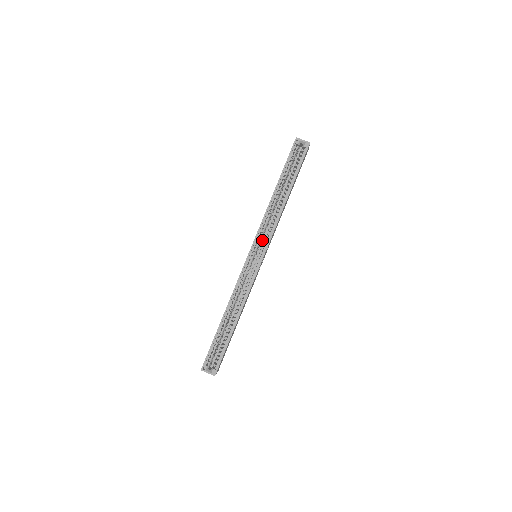
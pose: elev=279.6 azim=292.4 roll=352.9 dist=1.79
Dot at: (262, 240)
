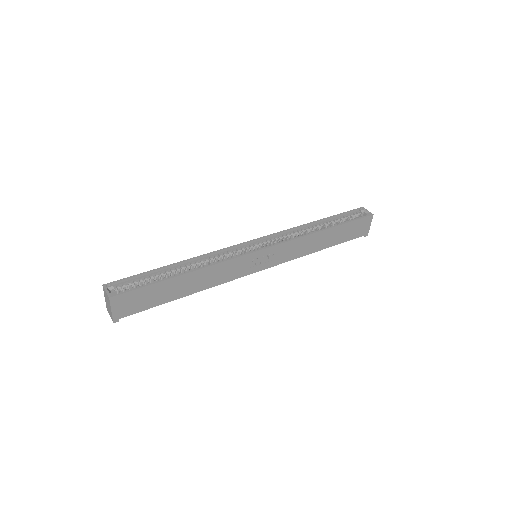
Dot at: occluded
